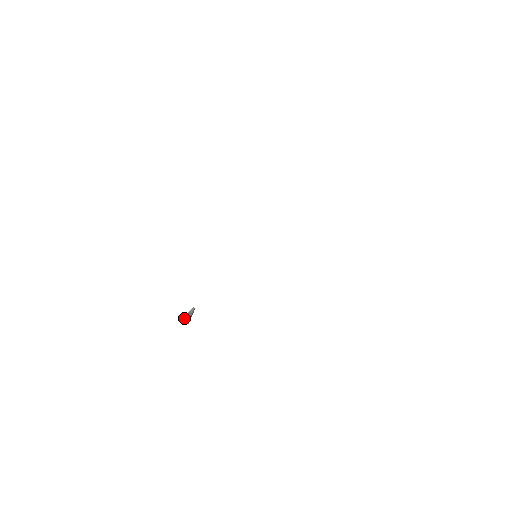
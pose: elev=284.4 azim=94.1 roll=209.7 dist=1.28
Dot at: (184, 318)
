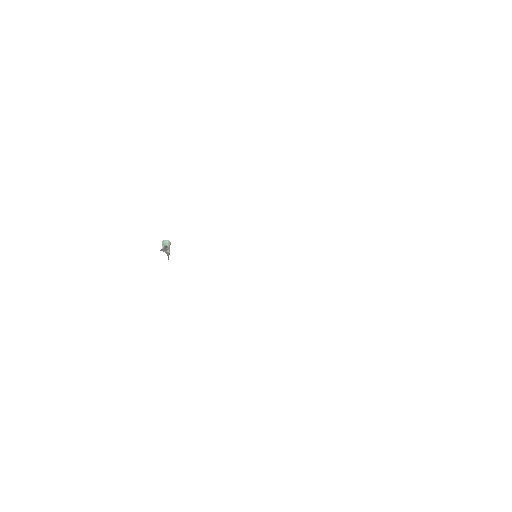
Dot at: (166, 252)
